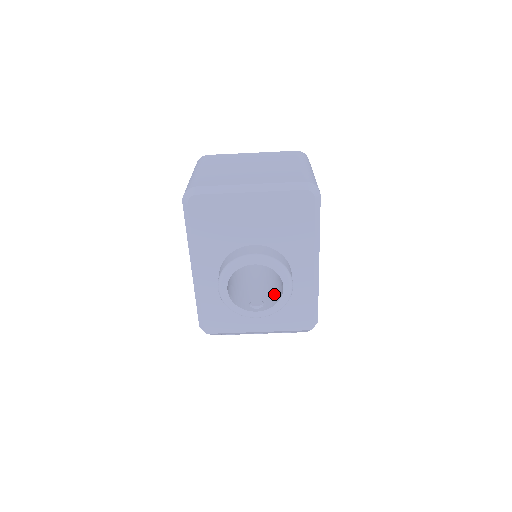
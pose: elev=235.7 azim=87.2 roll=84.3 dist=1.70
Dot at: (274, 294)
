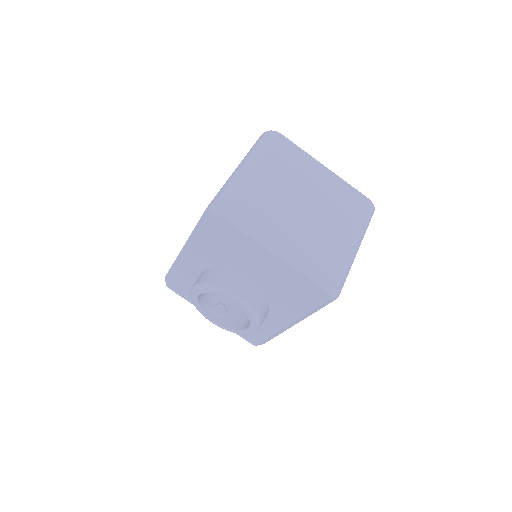
Dot at: (241, 314)
